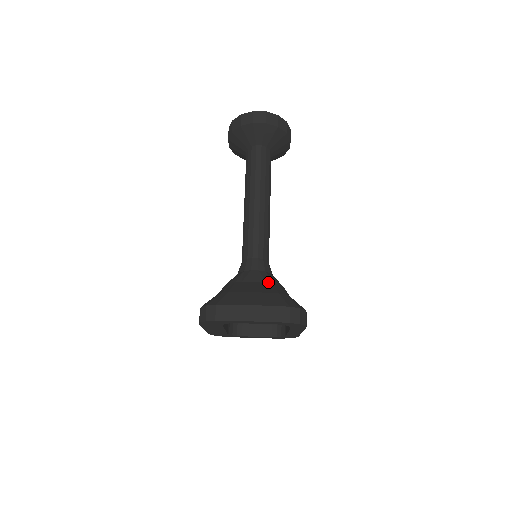
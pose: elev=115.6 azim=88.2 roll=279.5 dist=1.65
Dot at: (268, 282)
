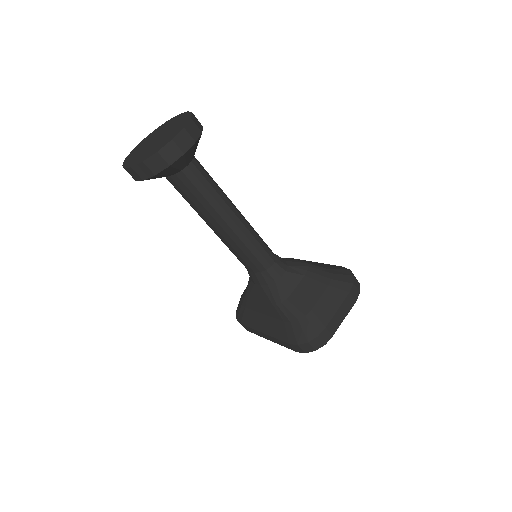
Dot at: (305, 274)
